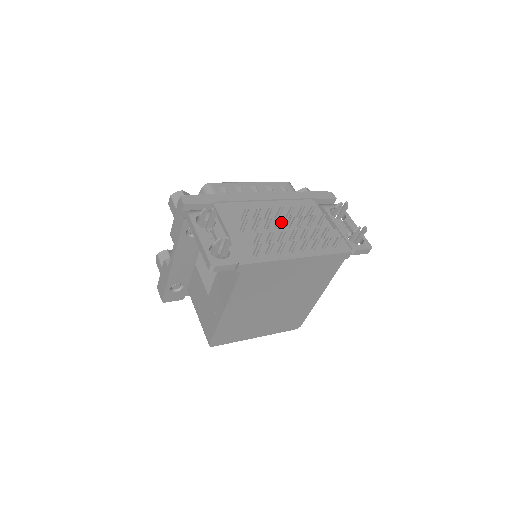
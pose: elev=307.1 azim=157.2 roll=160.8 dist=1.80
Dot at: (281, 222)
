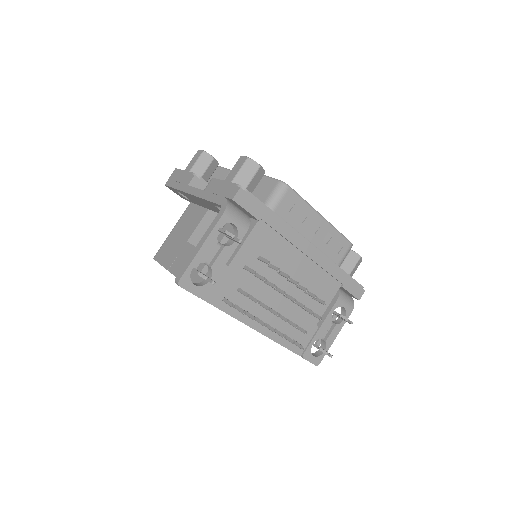
Dot at: (287, 285)
